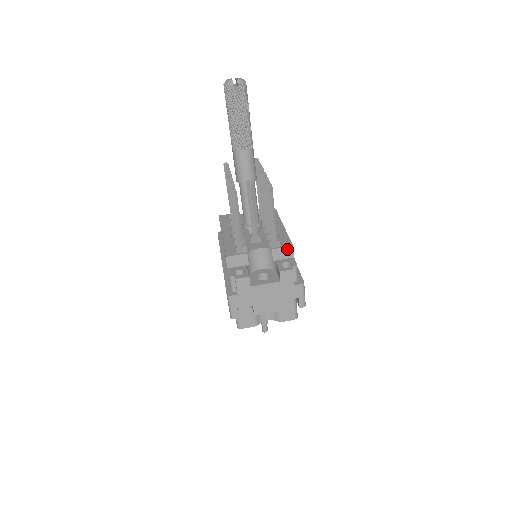
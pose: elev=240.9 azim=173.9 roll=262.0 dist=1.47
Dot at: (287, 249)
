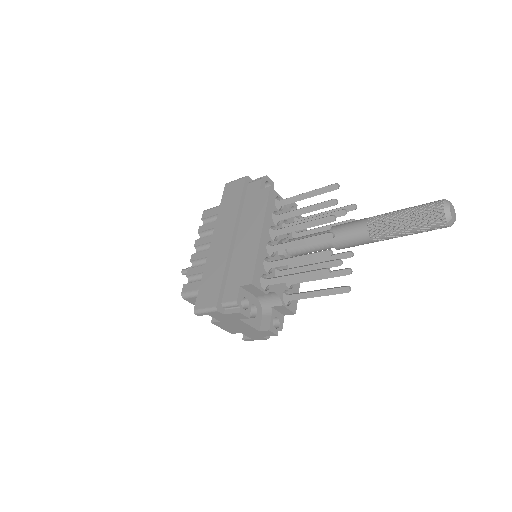
Dot at: (290, 312)
